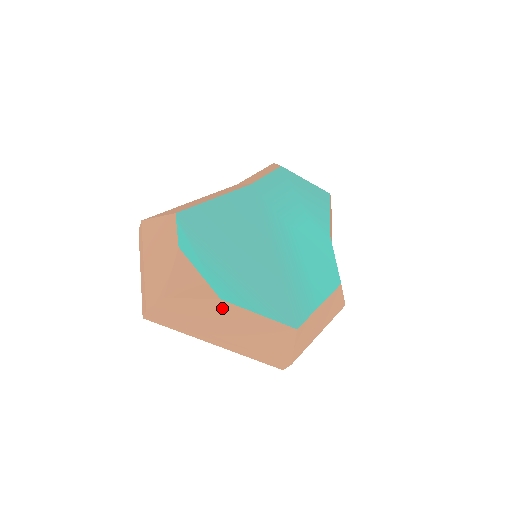
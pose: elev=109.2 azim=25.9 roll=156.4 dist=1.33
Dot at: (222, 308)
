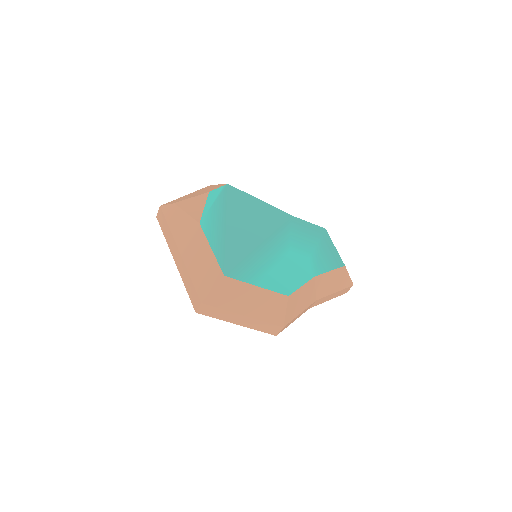
Dot at: (196, 230)
